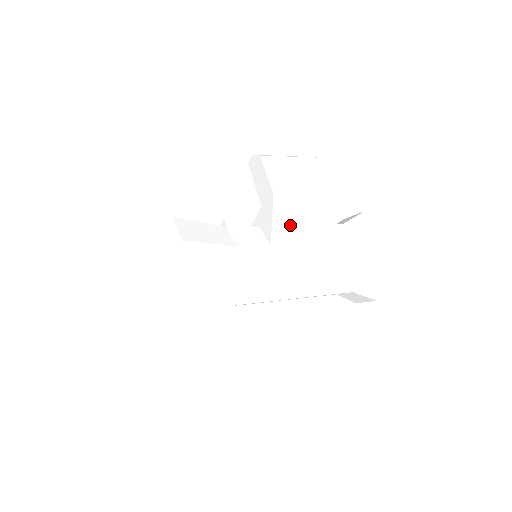
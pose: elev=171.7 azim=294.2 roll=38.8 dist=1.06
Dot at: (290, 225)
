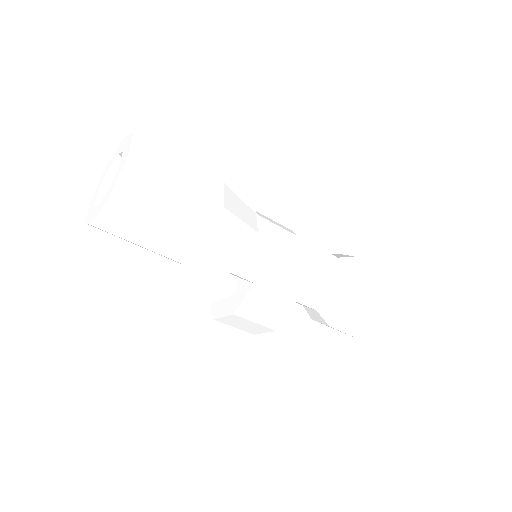
Dot at: occluded
